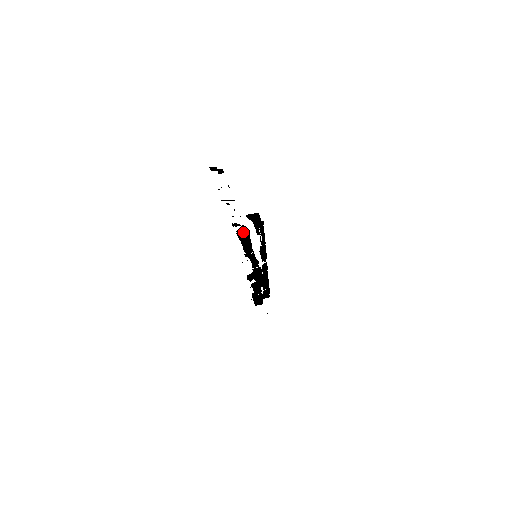
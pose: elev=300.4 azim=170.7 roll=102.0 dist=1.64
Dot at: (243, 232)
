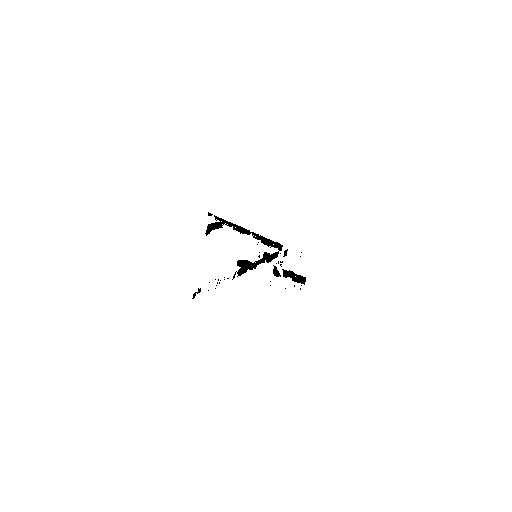
Dot at: (240, 270)
